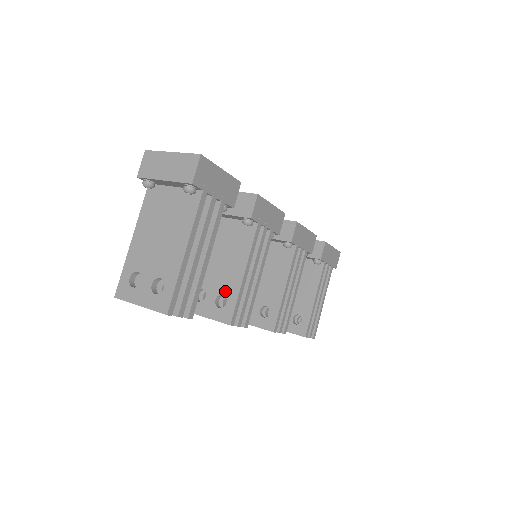
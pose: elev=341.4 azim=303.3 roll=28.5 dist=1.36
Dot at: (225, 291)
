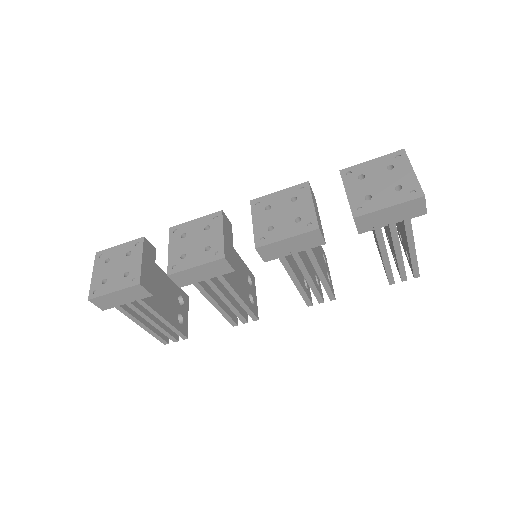
Dot at: occluded
